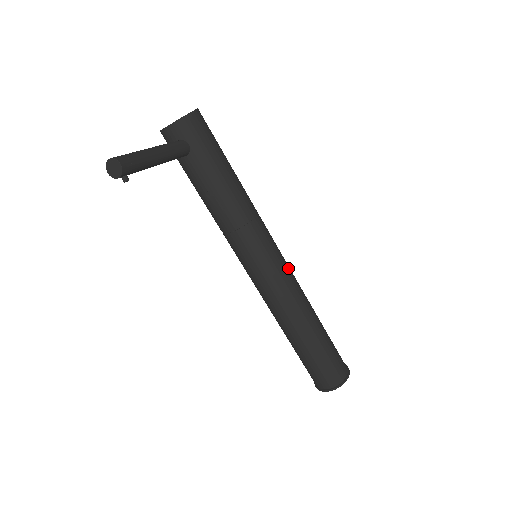
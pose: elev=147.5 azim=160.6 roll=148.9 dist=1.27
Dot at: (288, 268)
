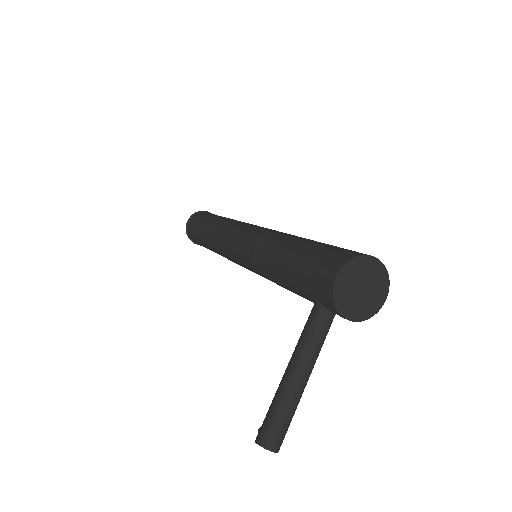
Dot at: occluded
